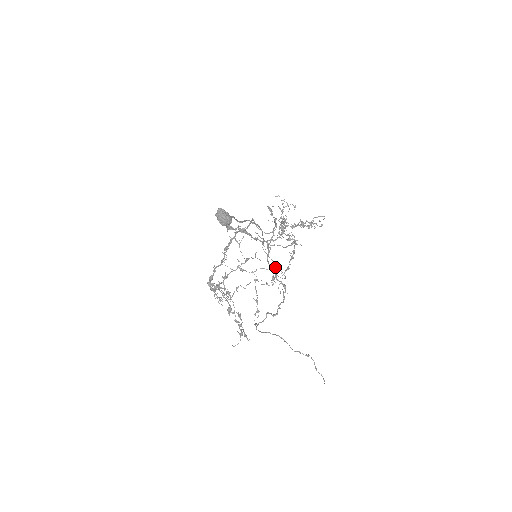
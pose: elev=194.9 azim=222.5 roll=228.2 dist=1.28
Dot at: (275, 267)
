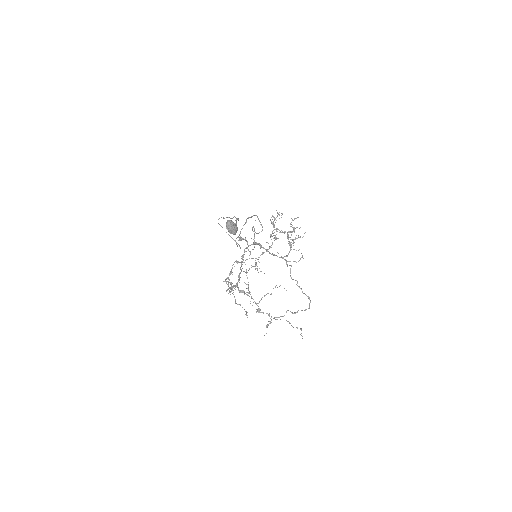
Dot at: occluded
